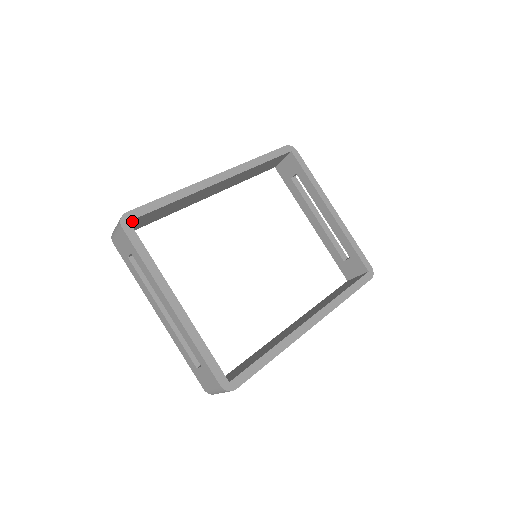
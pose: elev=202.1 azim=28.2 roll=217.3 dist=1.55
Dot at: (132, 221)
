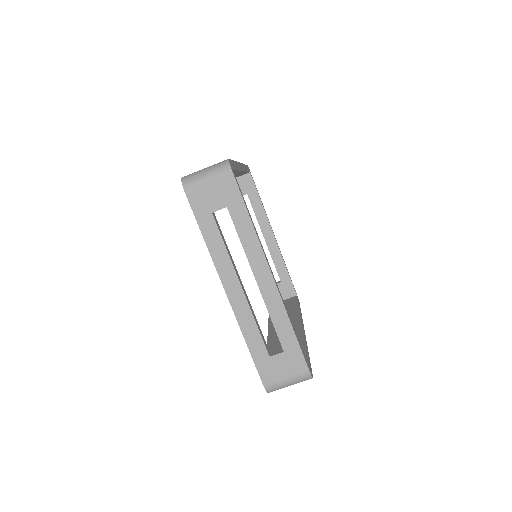
Dot at: occluded
